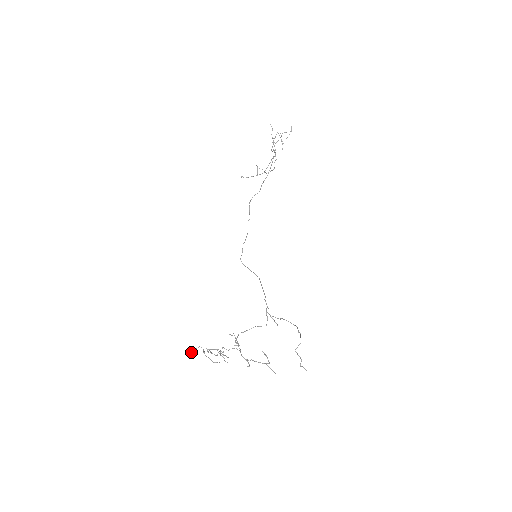
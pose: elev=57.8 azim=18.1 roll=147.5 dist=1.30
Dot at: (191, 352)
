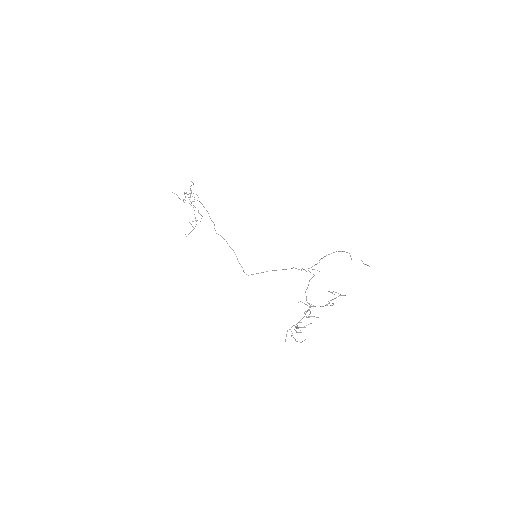
Dot at: occluded
